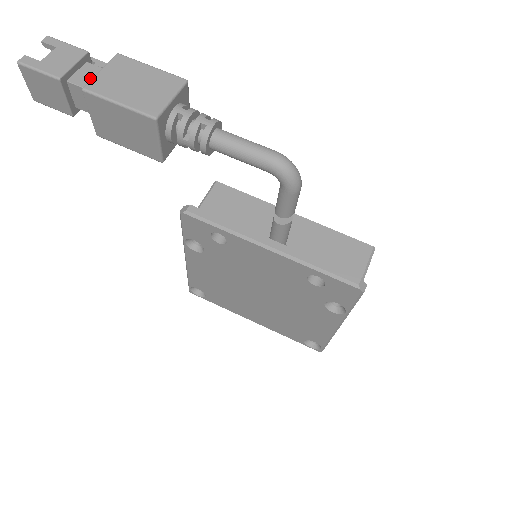
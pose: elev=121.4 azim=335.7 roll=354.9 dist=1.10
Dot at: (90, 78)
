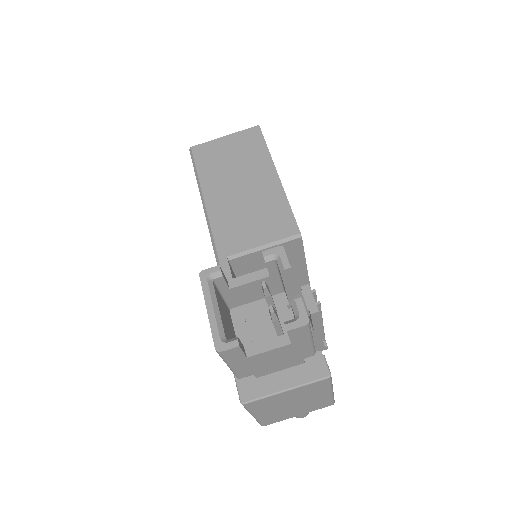
Dot at: occluded
